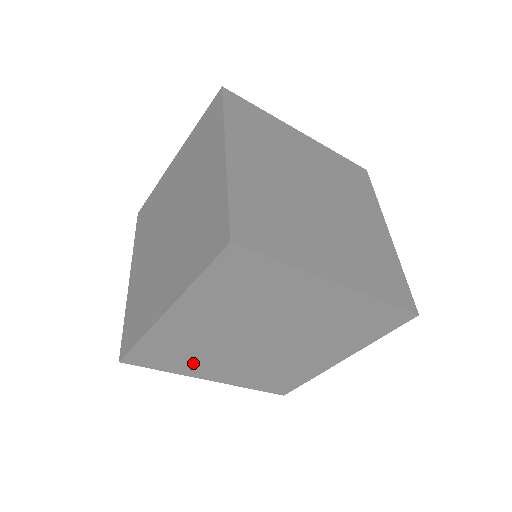
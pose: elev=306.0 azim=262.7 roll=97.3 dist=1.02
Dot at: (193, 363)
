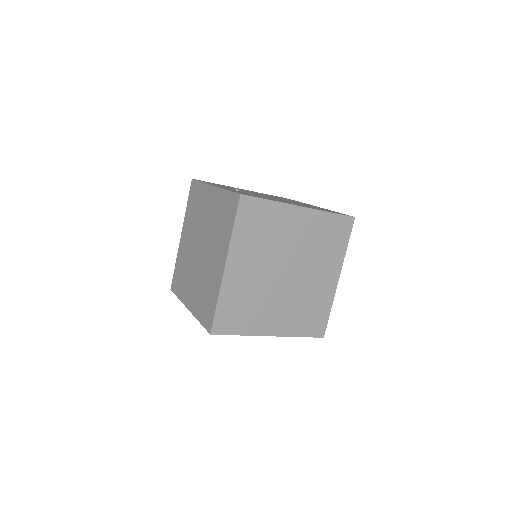
Dot at: occluded
